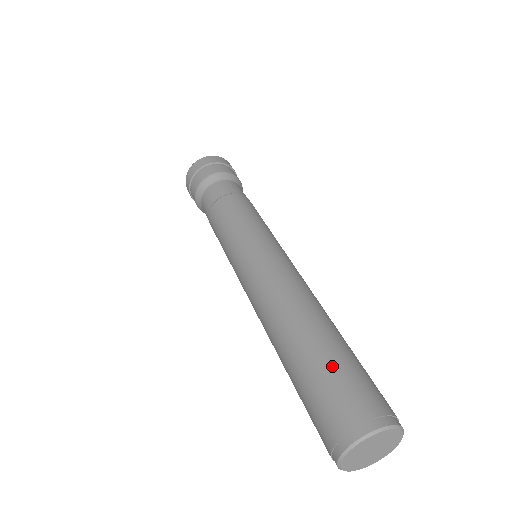
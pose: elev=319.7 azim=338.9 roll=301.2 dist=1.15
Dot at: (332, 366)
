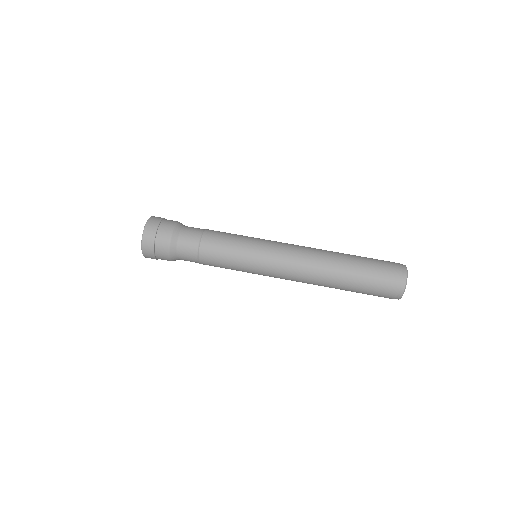
Dot at: (370, 267)
